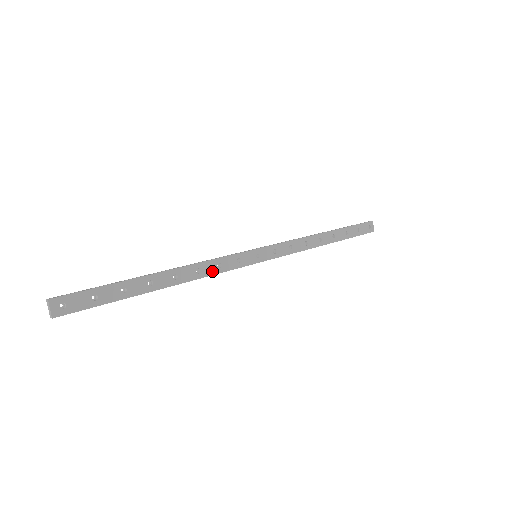
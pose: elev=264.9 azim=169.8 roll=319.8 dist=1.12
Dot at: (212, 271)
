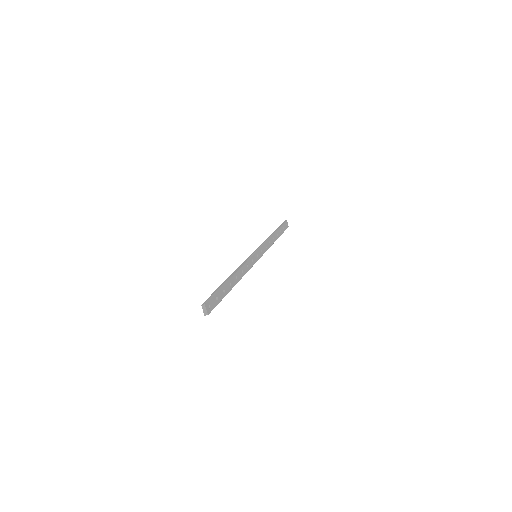
Dot at: (246, 270)
